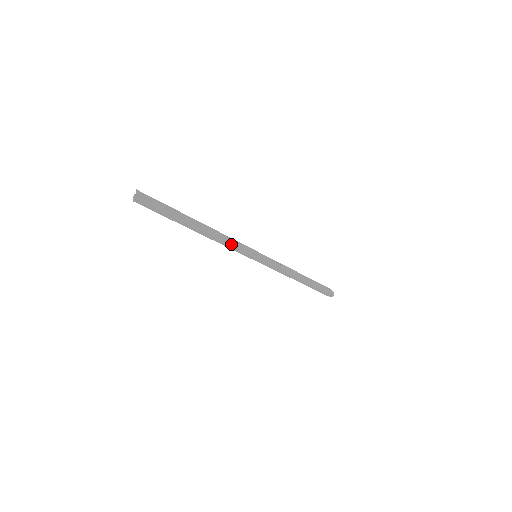
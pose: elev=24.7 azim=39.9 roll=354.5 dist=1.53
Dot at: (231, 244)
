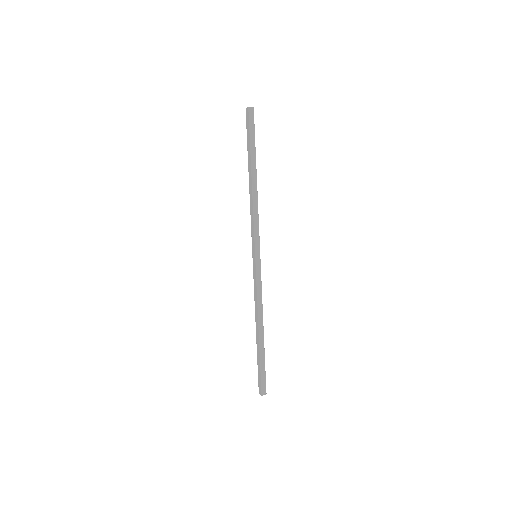
Dot at: (258, 216)
